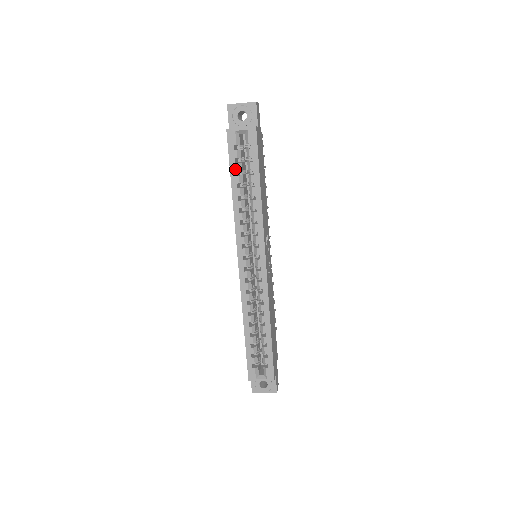
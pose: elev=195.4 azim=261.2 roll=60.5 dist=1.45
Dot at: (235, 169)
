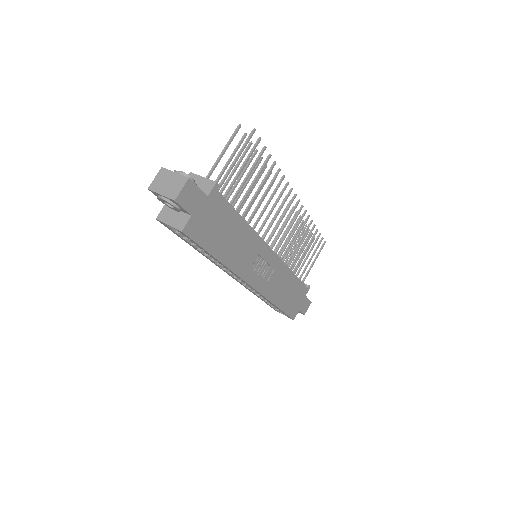
Dot at: (186, 241)
